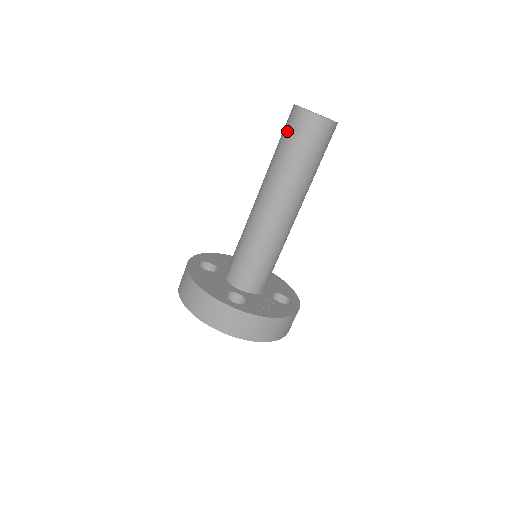
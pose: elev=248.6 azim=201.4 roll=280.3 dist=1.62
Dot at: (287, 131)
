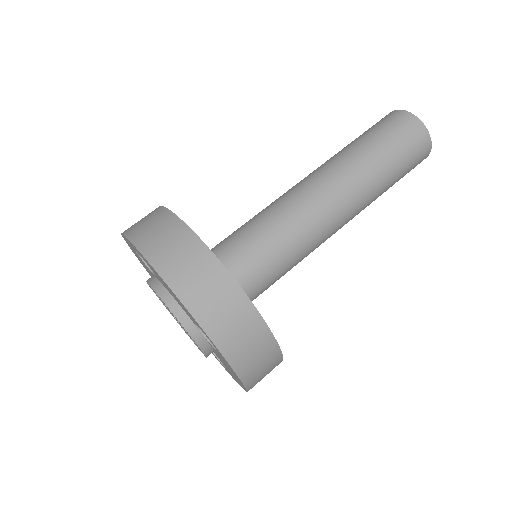
Dot at: occluded
